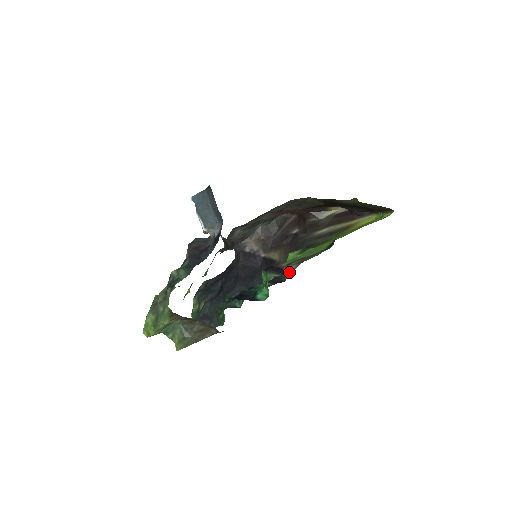
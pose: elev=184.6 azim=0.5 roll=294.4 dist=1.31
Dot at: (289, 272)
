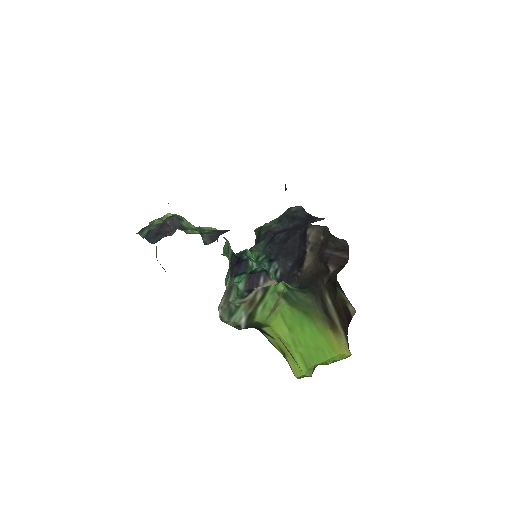
Dot at: (240, 297)
